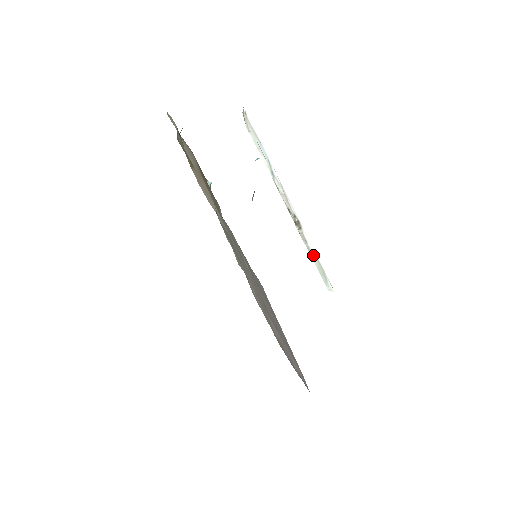
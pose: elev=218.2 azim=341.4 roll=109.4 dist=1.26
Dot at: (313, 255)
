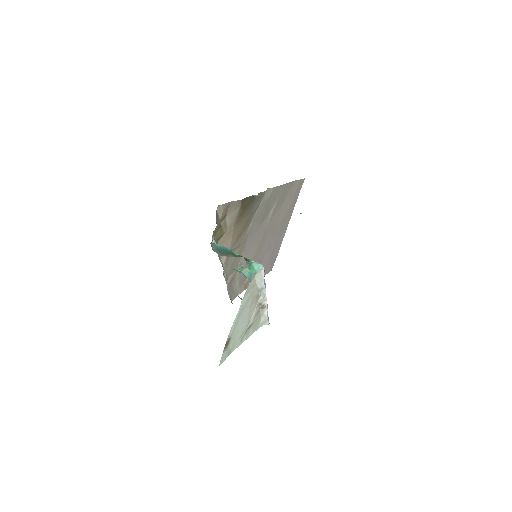
Dot at: (264, 316)
